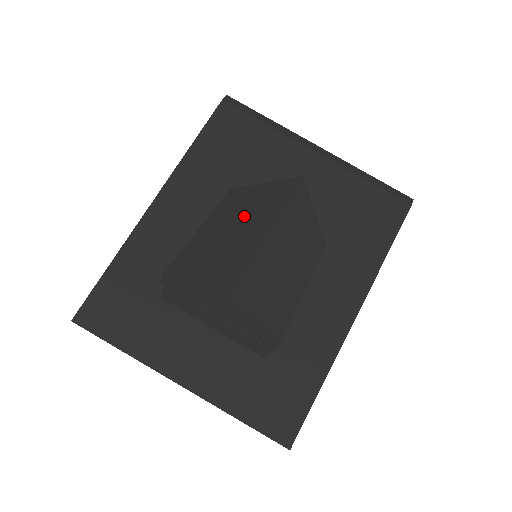
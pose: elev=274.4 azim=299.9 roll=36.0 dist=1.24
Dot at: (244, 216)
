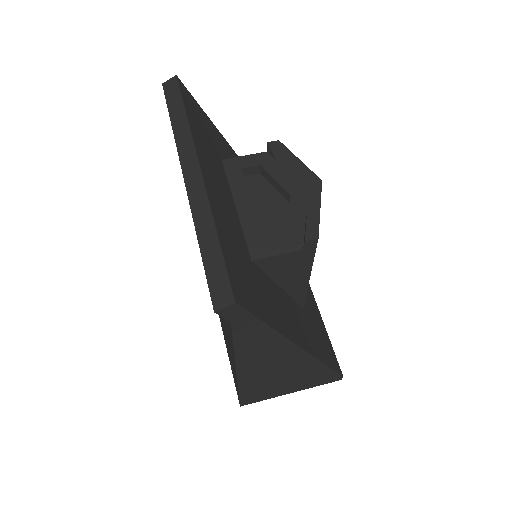
Dot at: occluded
